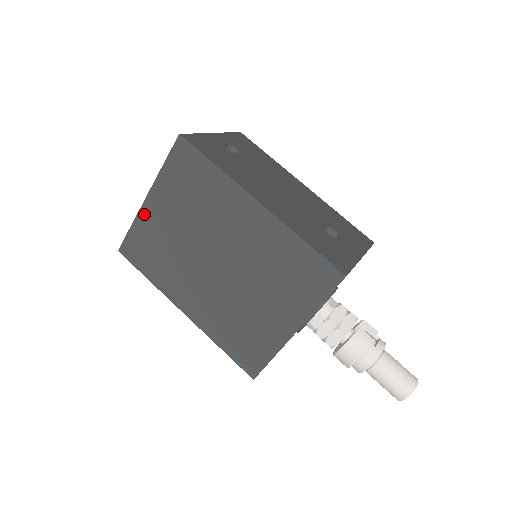
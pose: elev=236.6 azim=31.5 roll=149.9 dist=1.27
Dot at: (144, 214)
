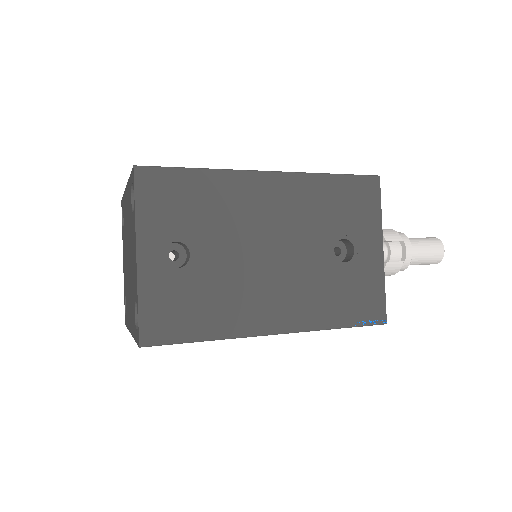
Dot at: occluded
